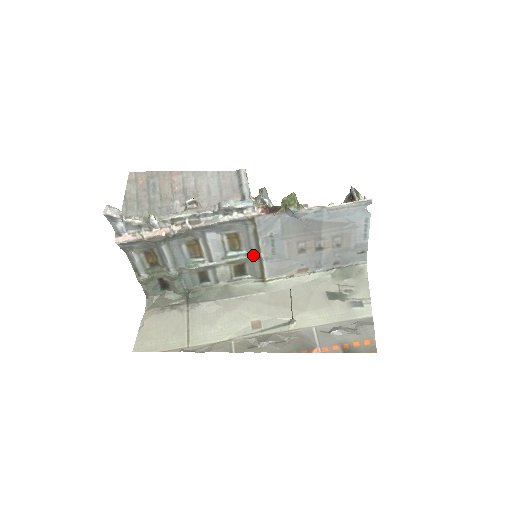
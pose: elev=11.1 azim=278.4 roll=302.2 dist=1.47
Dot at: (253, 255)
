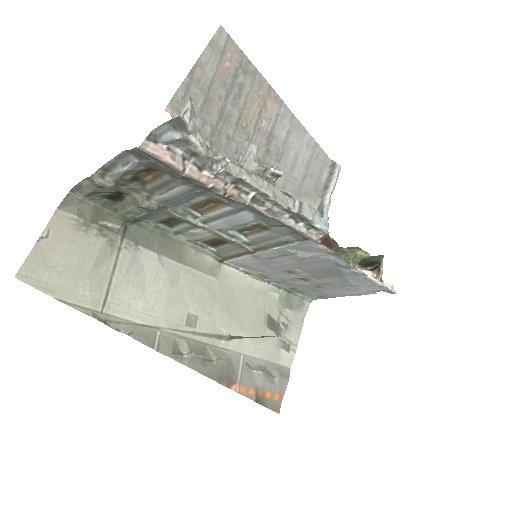
Dot at: (249, 246)
